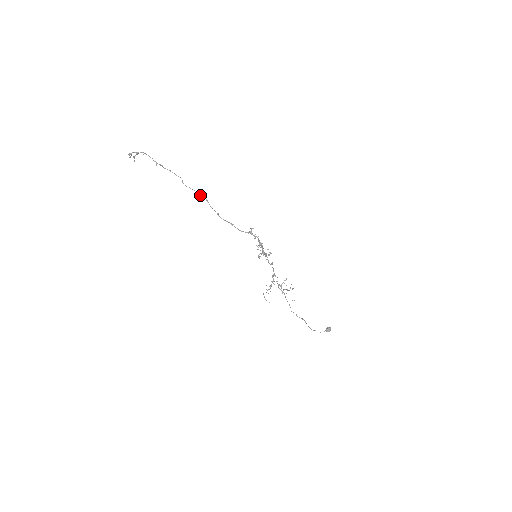
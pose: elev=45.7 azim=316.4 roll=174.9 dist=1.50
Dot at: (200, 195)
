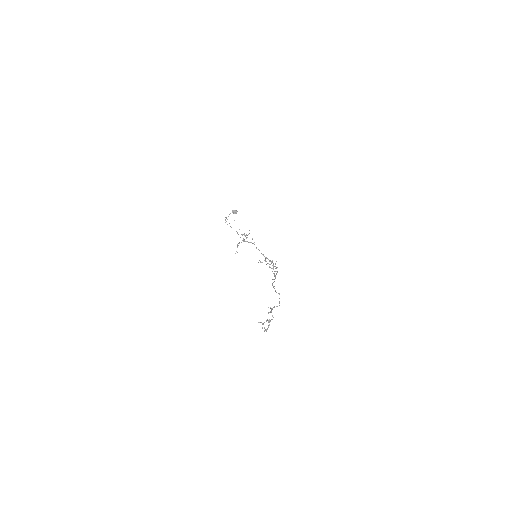
Dot at: occluded
